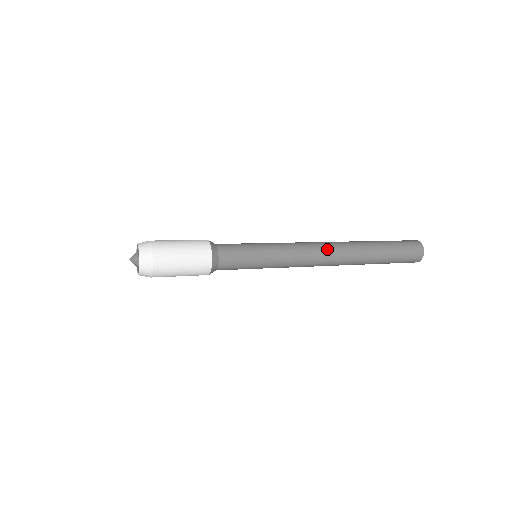
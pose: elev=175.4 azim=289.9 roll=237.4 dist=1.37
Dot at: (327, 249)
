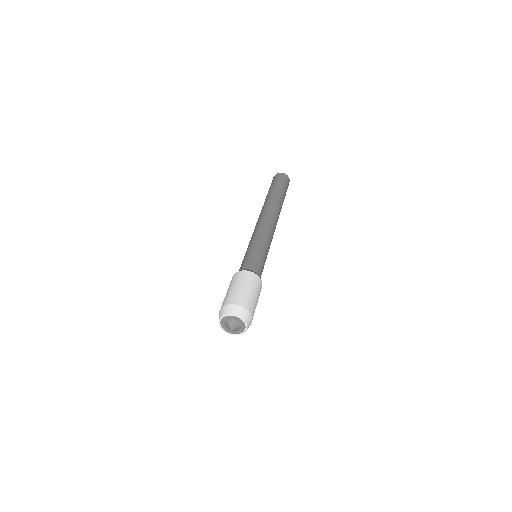
Dot at: occluded
